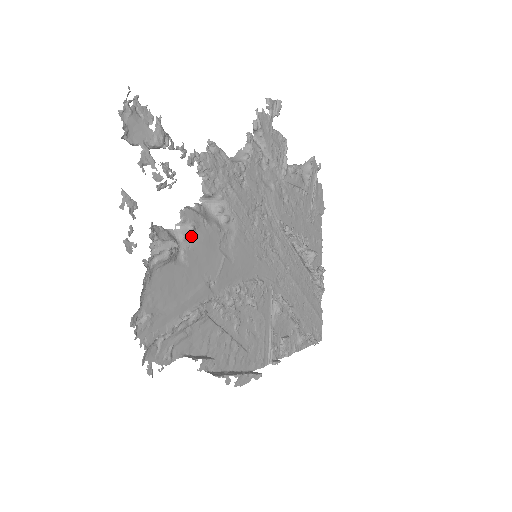
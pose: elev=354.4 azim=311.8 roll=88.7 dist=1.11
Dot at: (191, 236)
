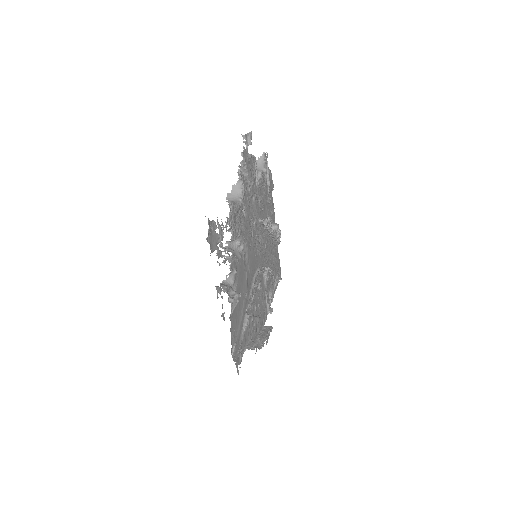
Dot at: (235, 277)
